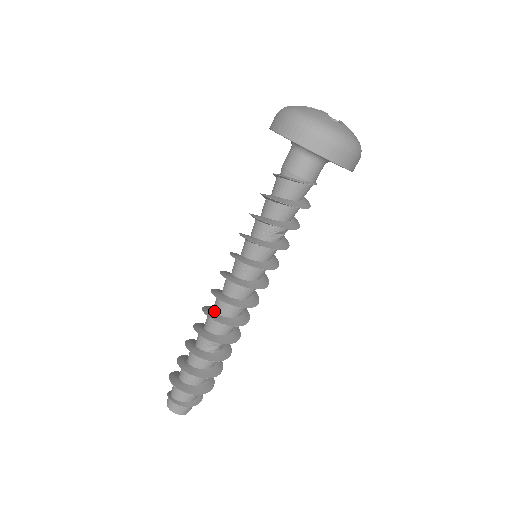
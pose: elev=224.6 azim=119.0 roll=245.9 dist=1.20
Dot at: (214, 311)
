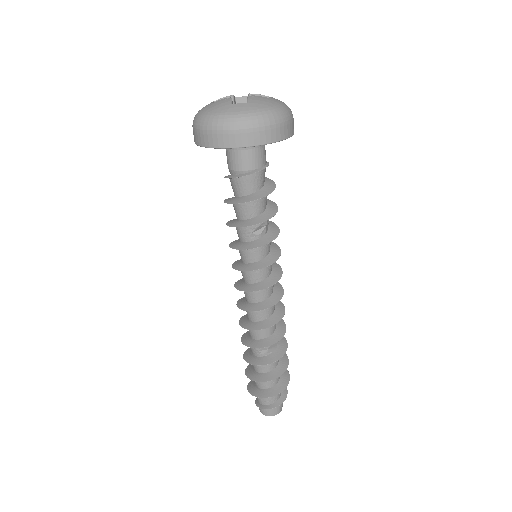
Dot at: (248, 319)
